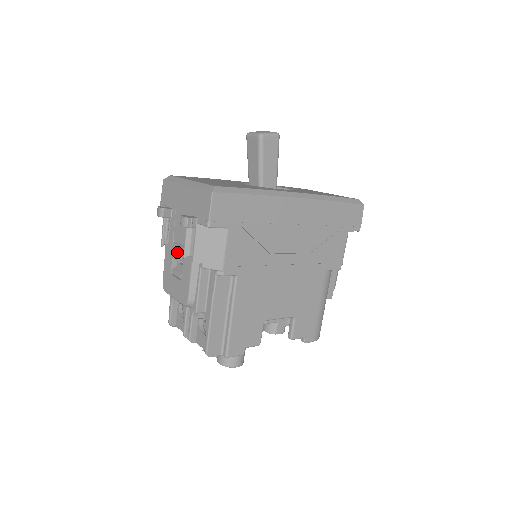
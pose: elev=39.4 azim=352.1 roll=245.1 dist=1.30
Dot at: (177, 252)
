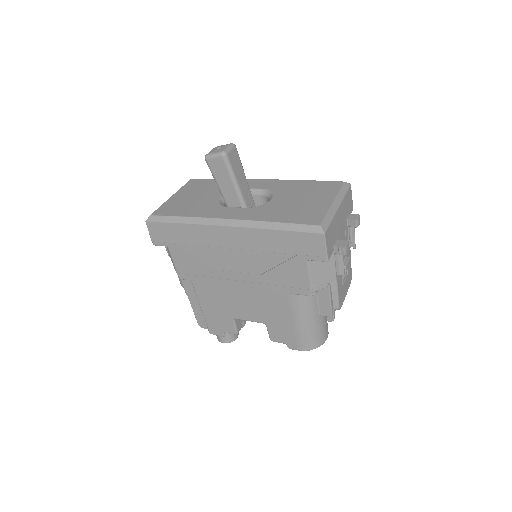
Dot at: occluded
